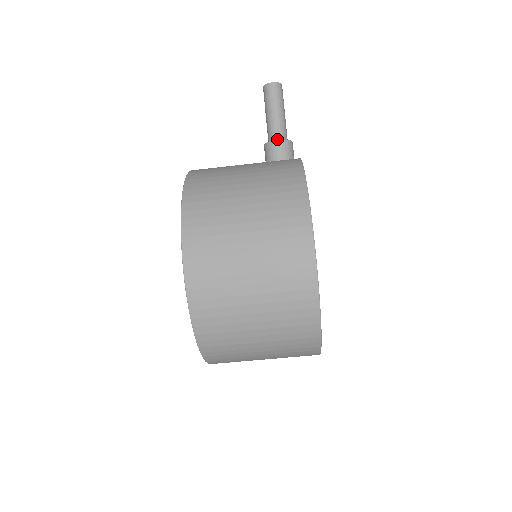
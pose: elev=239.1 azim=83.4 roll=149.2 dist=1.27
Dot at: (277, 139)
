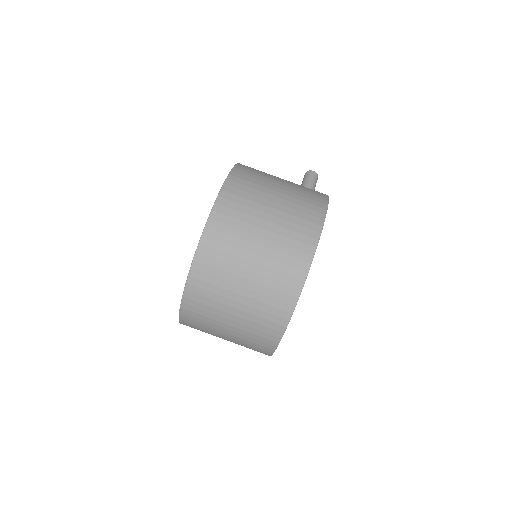
Dot at: occluded
